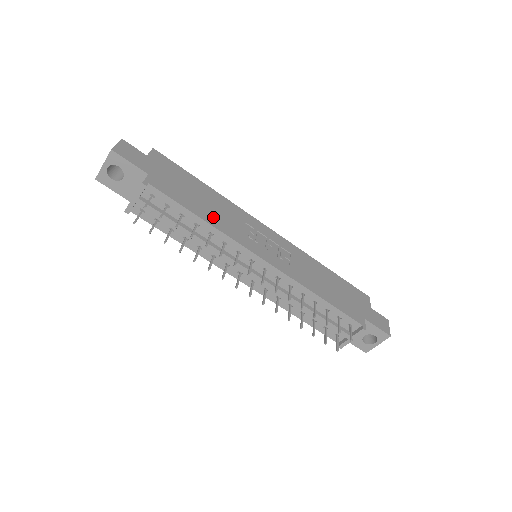
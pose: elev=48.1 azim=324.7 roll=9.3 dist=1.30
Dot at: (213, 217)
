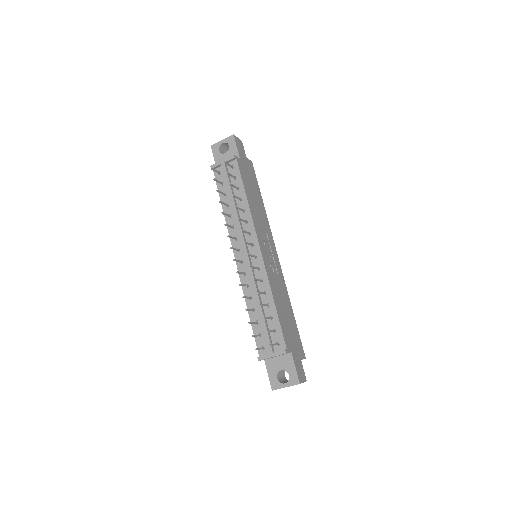
Dot at: (253, 206)
